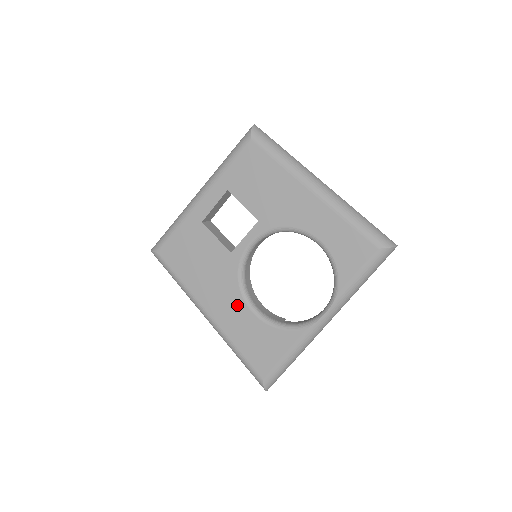
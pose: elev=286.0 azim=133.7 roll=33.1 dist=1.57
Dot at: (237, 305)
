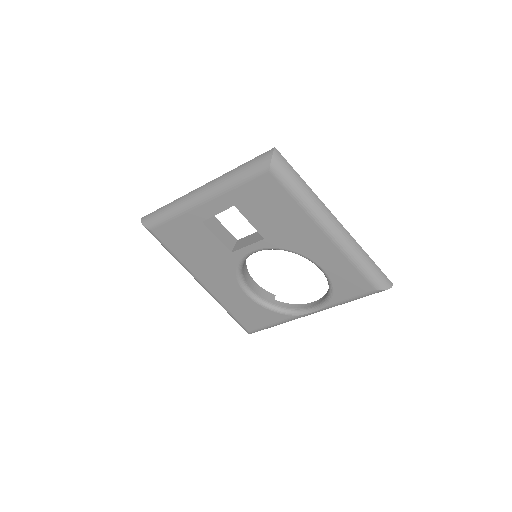
Dot at: (232, 287)
